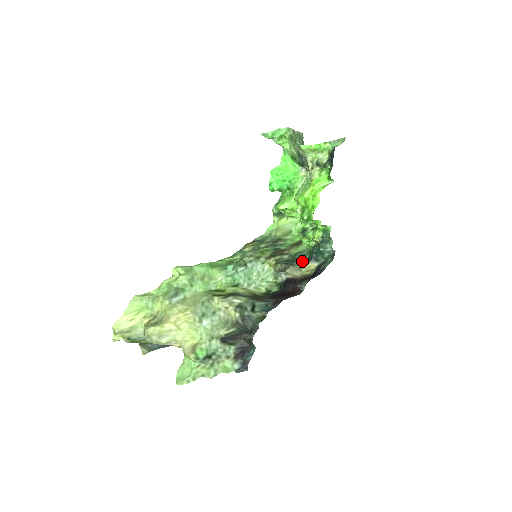
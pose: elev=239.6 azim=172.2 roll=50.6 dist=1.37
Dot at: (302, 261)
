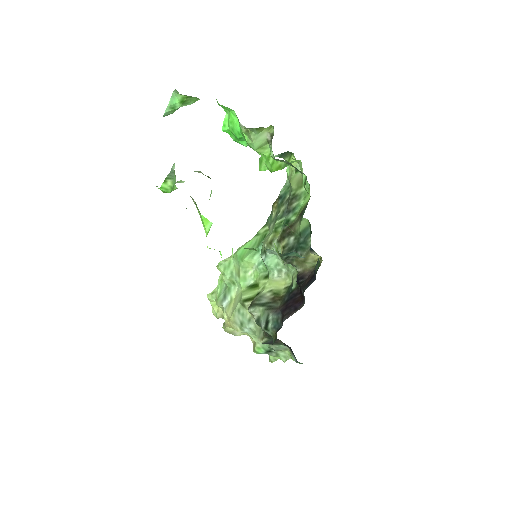
Dot at: (306, 248)
